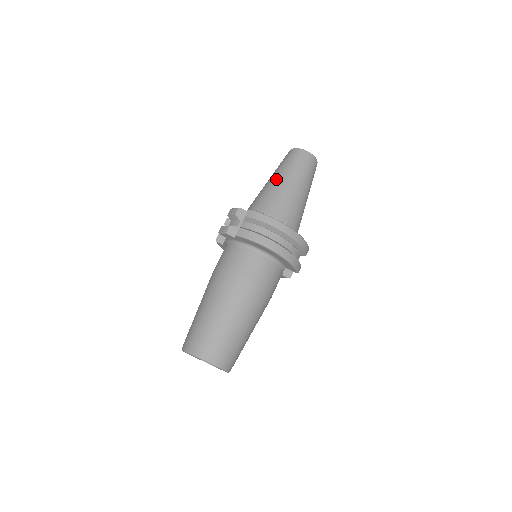
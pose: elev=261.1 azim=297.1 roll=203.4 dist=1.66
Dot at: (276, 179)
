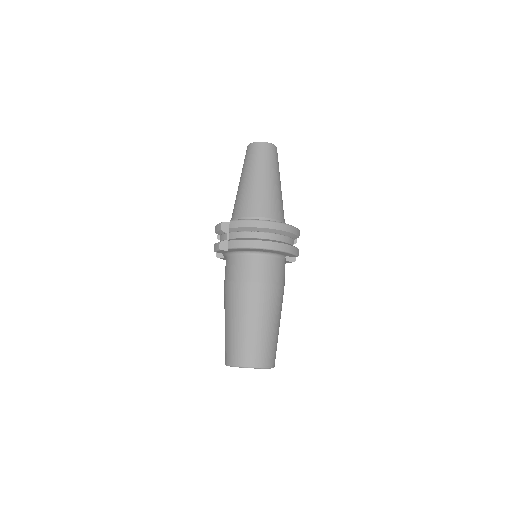
Dot at: (244, 180)
